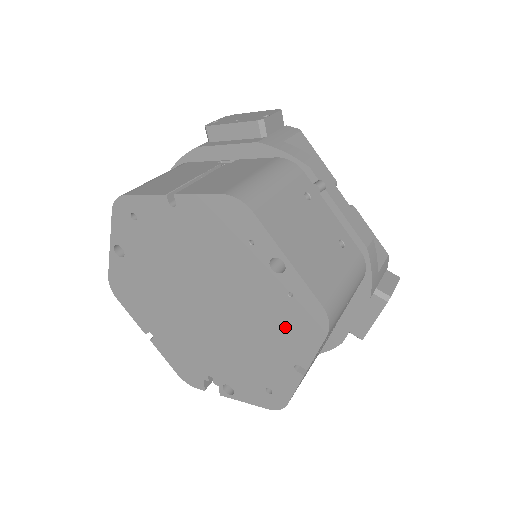
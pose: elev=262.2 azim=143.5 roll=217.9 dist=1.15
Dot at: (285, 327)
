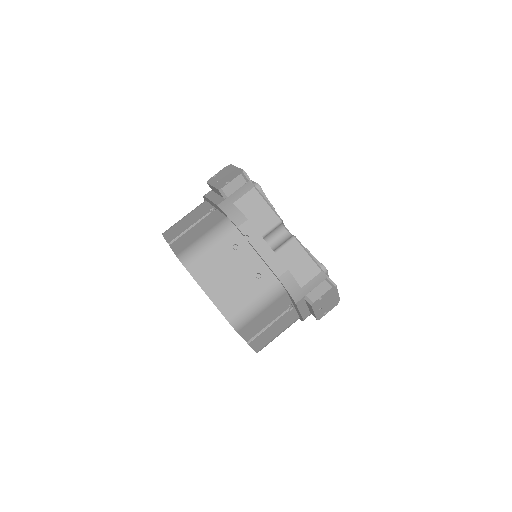
Dot at: occluded
